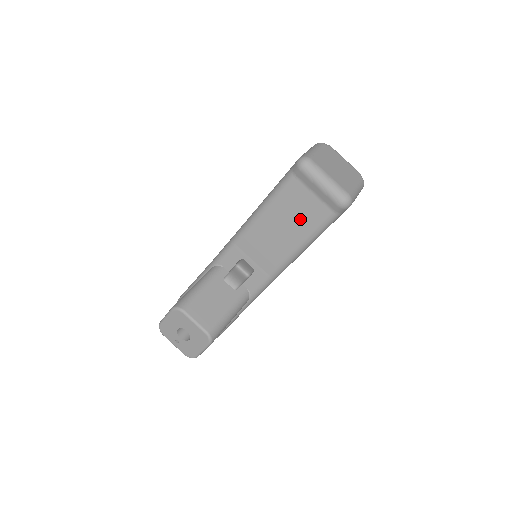
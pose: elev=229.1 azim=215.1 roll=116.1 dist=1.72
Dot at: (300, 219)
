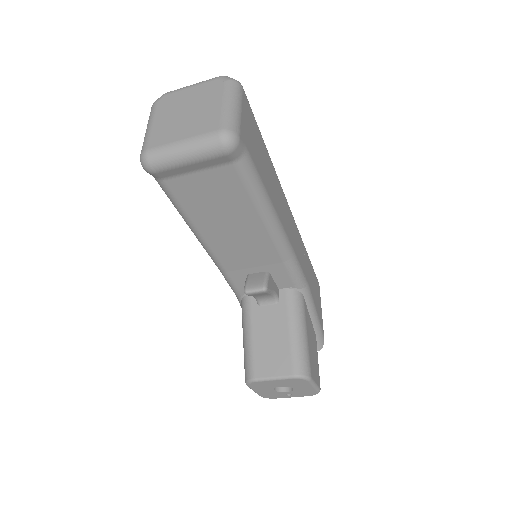
Dot at: (225, 201)
